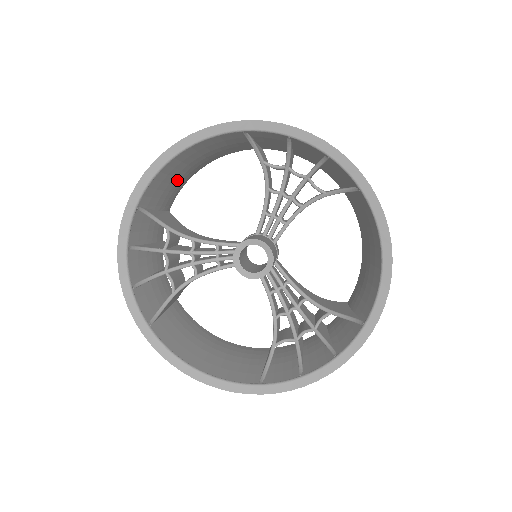
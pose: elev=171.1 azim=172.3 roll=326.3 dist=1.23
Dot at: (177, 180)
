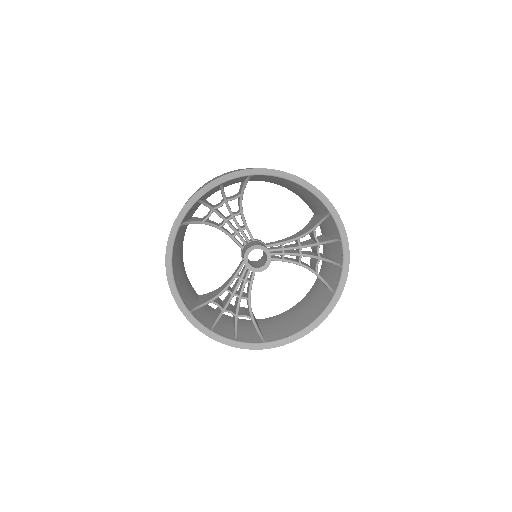
Dot at: (273, 181)
